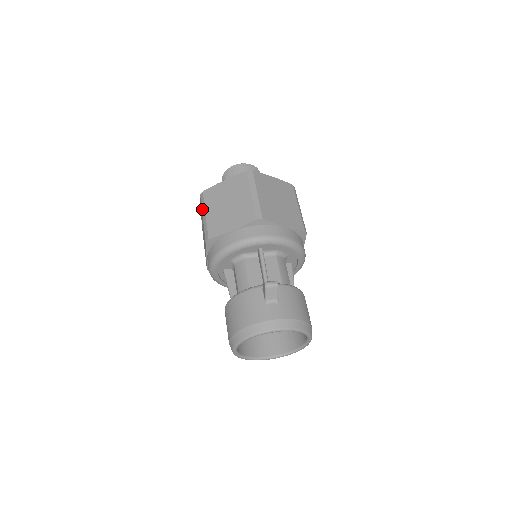
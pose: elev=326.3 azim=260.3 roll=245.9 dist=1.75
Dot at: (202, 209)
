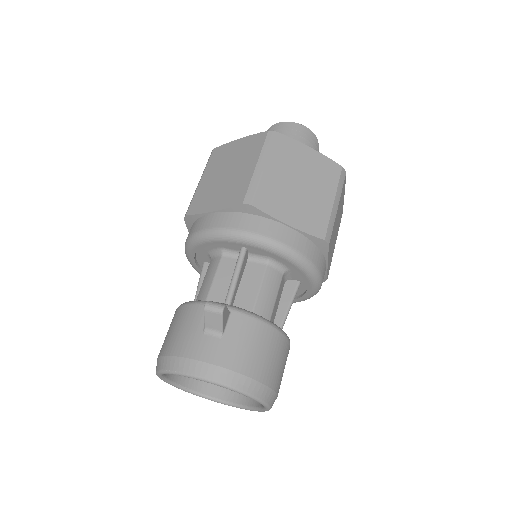
Dot at: occluded
